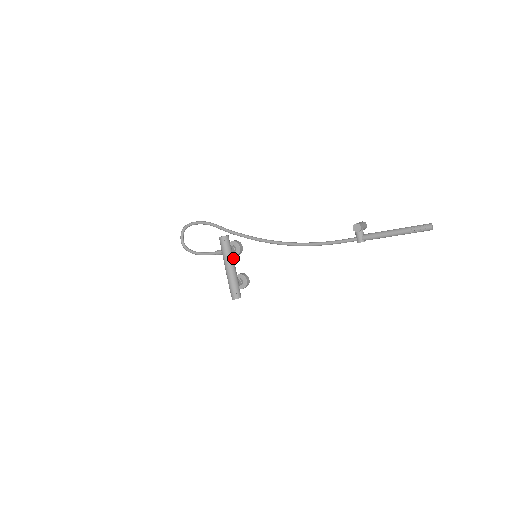
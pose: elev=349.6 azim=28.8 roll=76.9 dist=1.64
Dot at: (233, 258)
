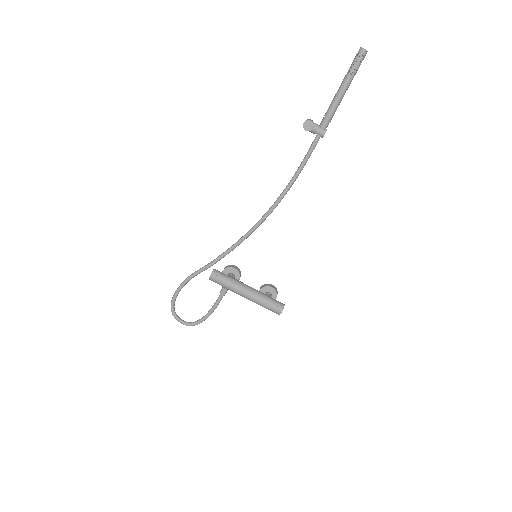
Dot at: (240, 282)
